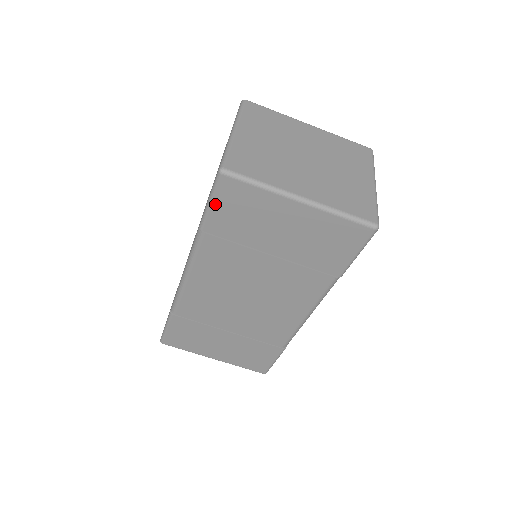
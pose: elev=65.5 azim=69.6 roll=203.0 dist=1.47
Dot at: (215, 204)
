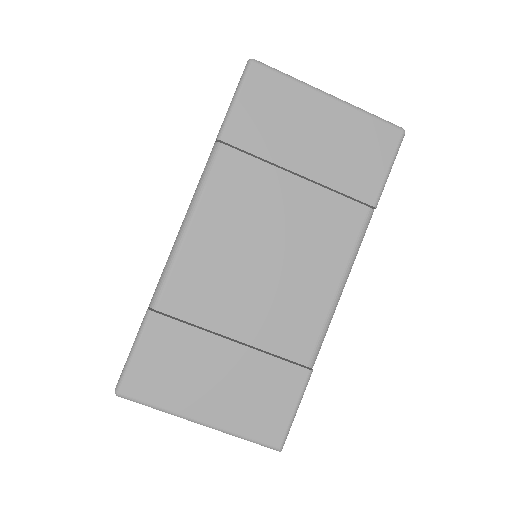
Dot at: (241, 100)
